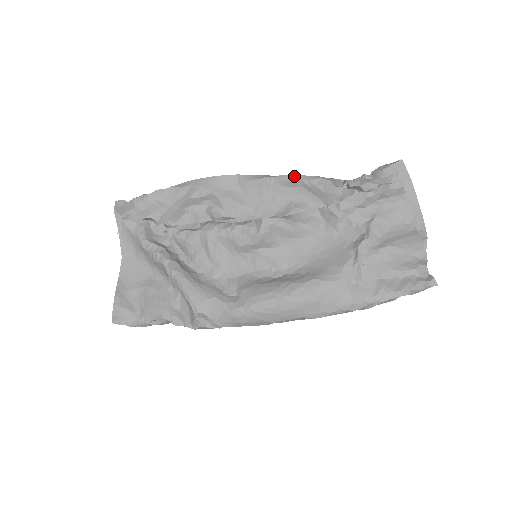
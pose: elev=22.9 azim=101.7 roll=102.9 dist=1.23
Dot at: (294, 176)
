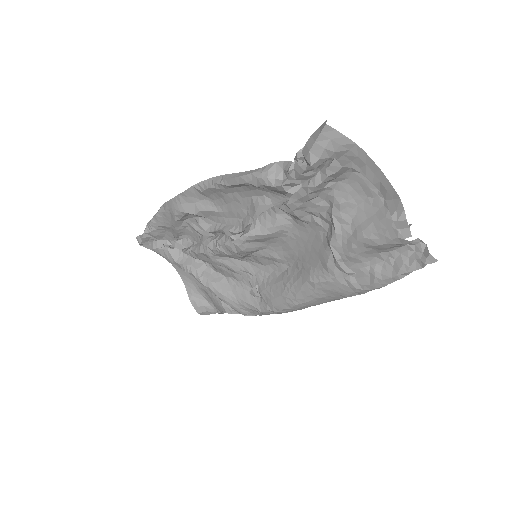
Dot at: (234, 179)
